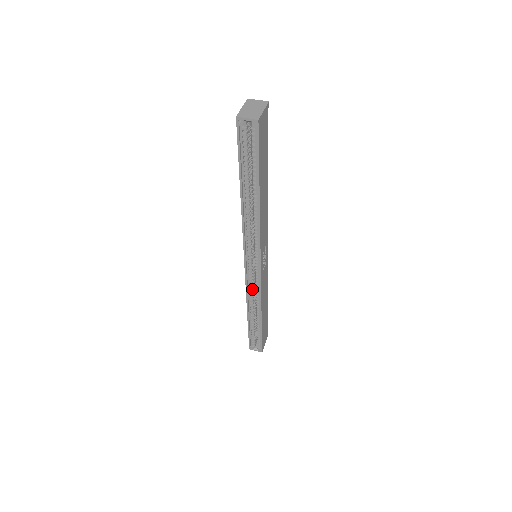
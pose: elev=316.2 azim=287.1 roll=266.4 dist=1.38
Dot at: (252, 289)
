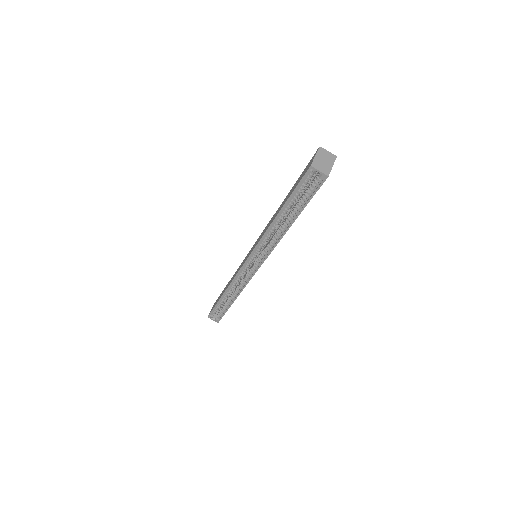
Dot at: (239, 279)
